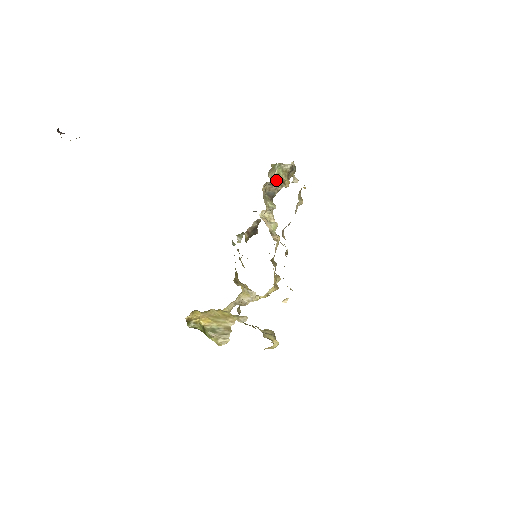
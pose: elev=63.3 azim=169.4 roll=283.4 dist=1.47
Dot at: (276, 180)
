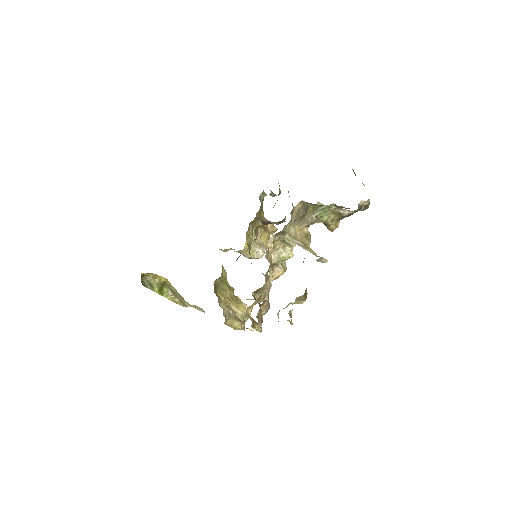
Dot at: (307, 226)
